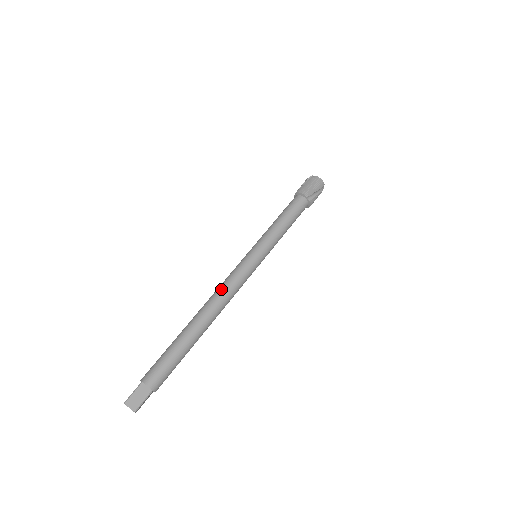
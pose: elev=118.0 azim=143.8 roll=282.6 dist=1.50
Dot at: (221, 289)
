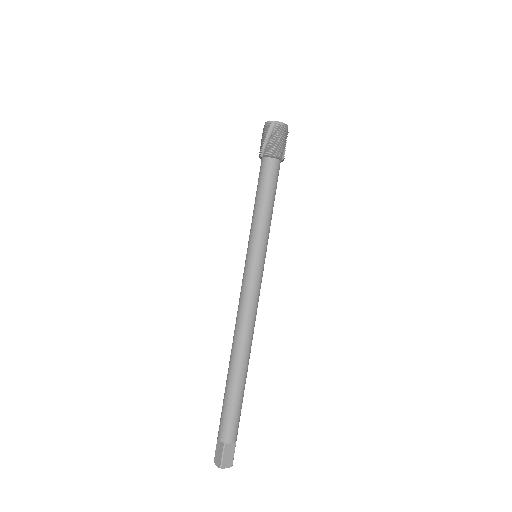
Dot at: (246, 317)
